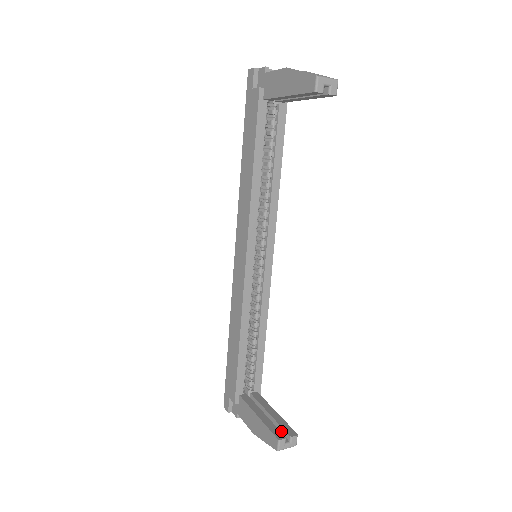
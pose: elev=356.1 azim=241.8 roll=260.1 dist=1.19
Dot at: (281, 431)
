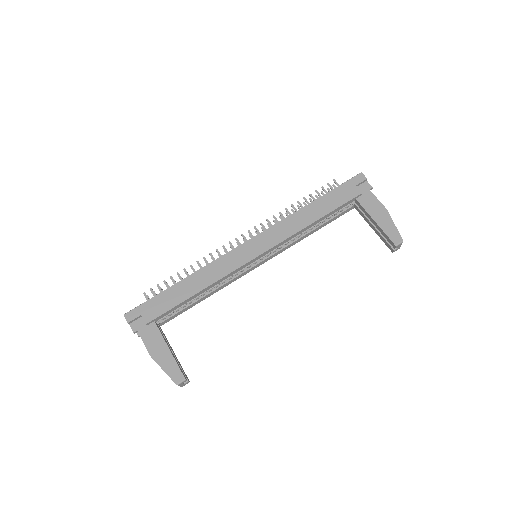
Dot at: occluded
